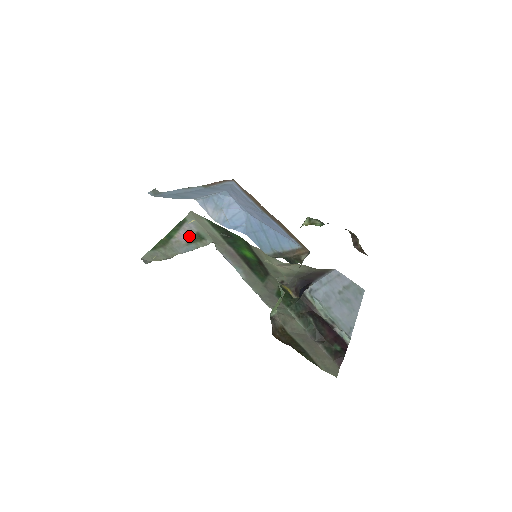
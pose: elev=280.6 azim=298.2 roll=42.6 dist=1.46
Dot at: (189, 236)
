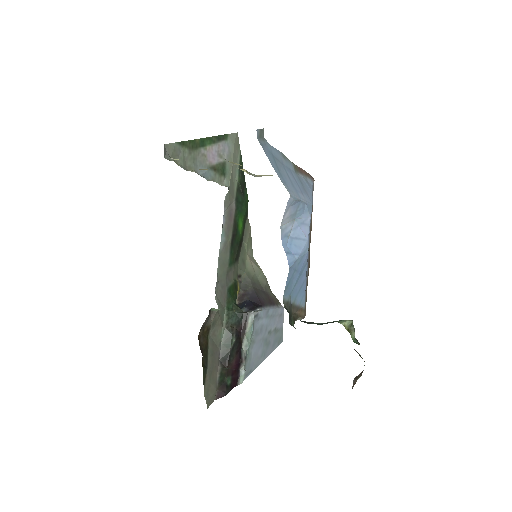
Dot at: (217, 159)
